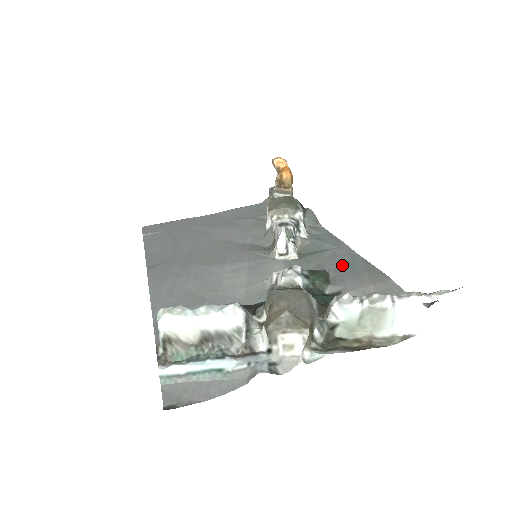
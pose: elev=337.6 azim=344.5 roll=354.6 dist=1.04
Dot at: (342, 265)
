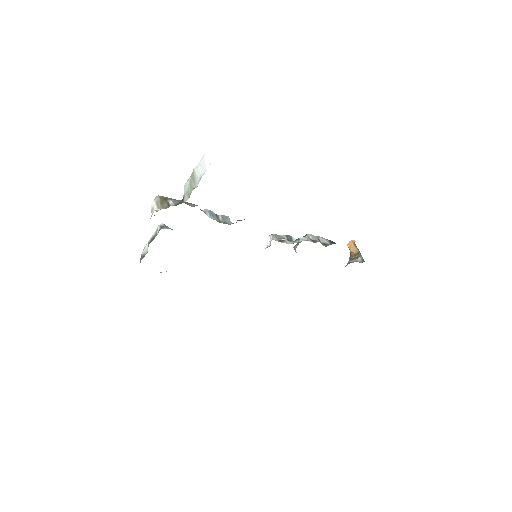
Dot at: occluded
